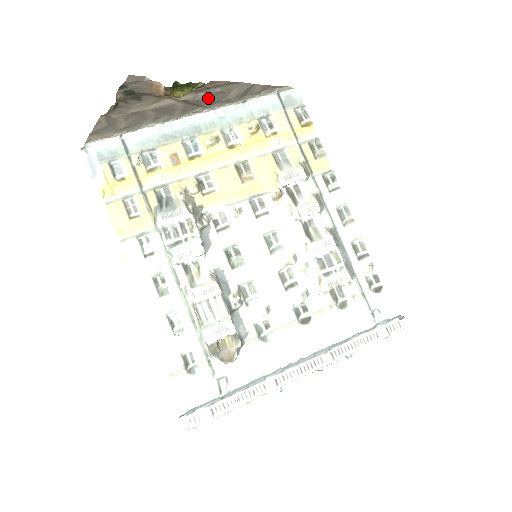
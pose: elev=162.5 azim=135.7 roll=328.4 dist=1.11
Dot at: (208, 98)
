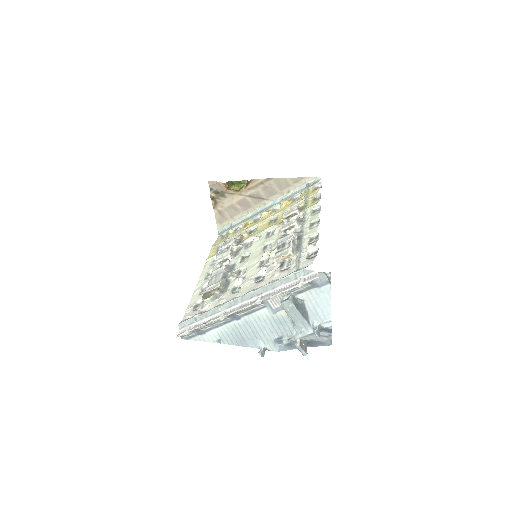
Dot at: (263, 192)
